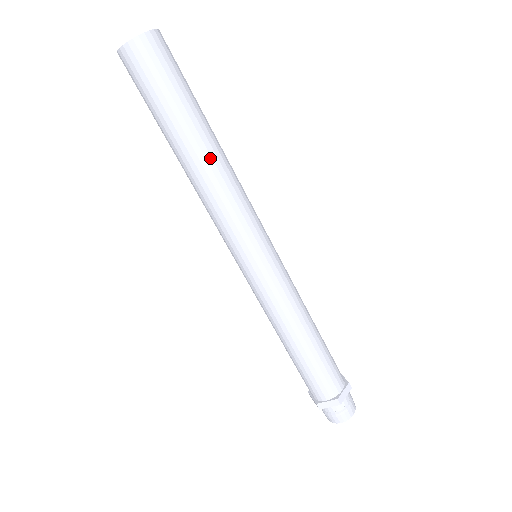
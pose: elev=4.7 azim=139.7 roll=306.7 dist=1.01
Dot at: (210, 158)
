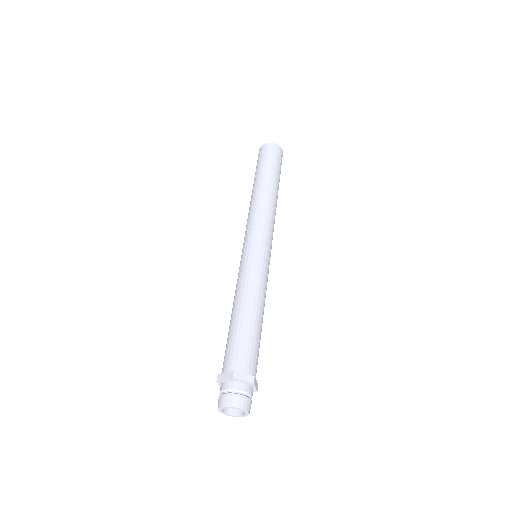
Dot at: (265, 191)
